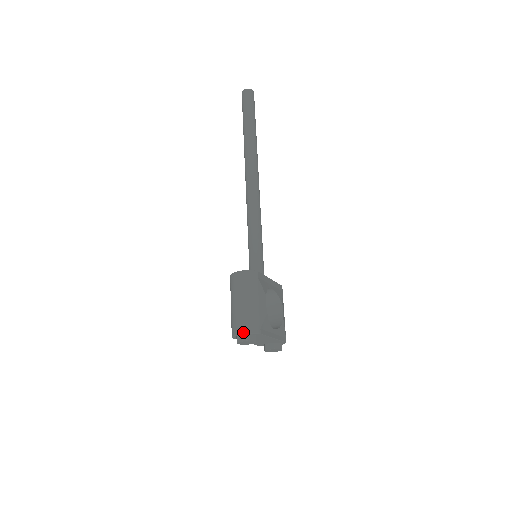
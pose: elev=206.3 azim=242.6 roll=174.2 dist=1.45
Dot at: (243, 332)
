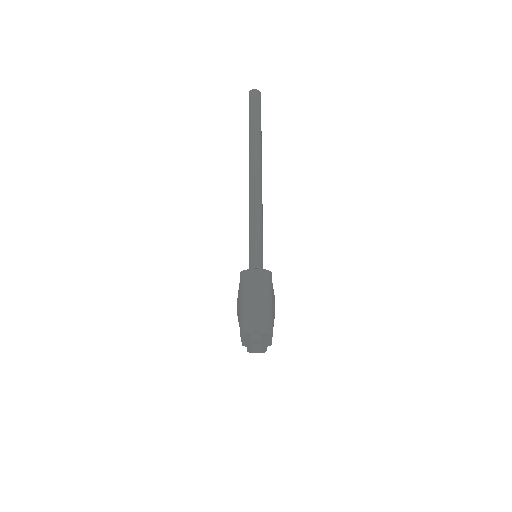
Dot at: (259, 330)
